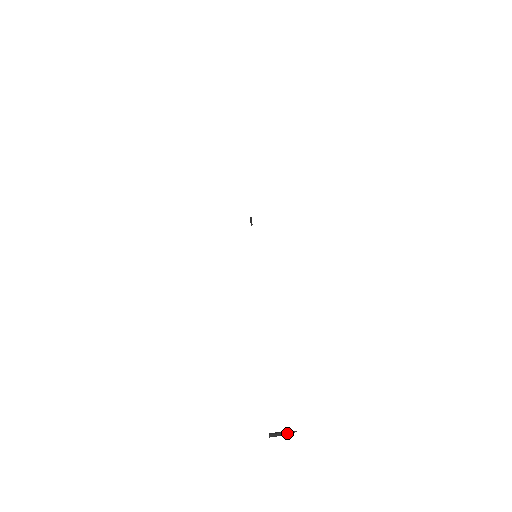
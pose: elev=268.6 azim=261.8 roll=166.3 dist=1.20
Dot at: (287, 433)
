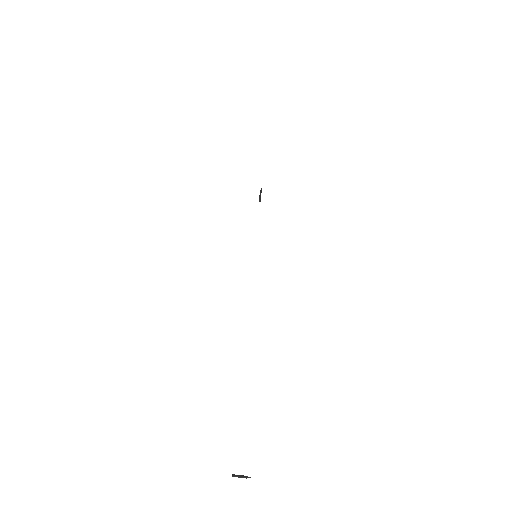
Dot at: occluded
